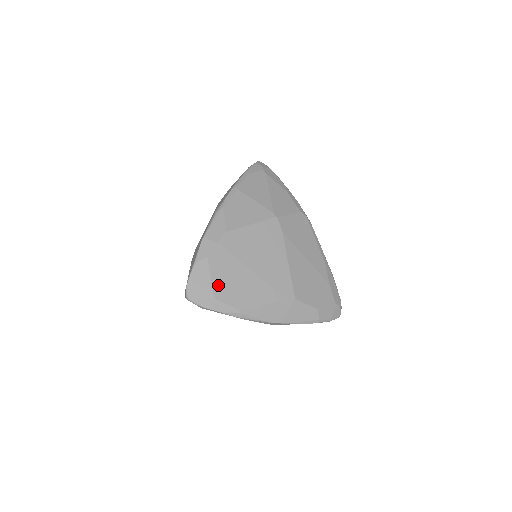
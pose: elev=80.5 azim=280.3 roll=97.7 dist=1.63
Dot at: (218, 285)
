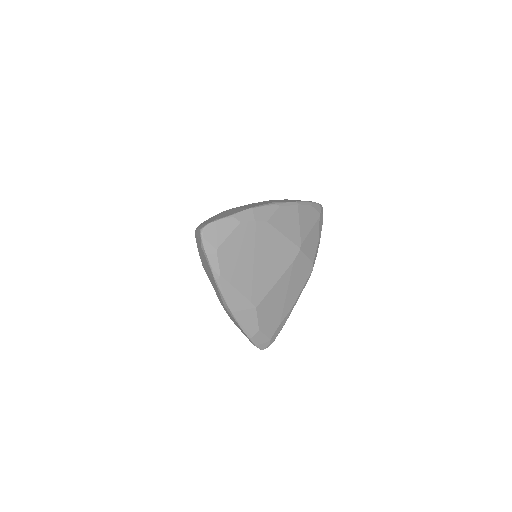
Dot at: (227, 245)
